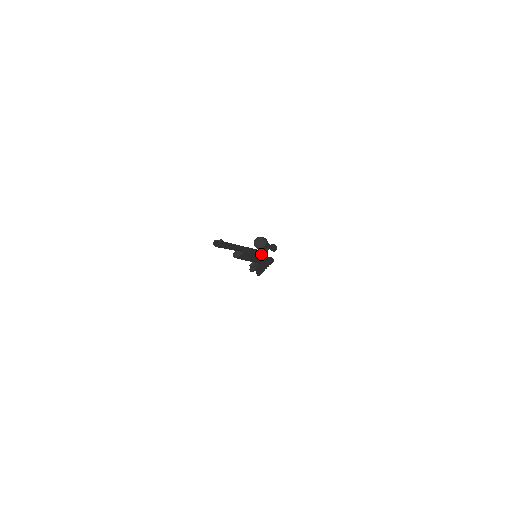
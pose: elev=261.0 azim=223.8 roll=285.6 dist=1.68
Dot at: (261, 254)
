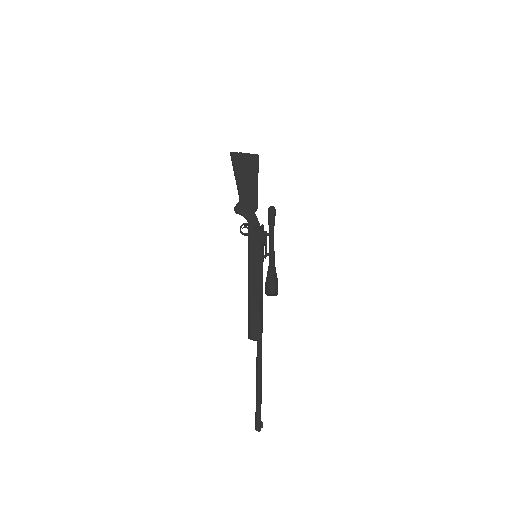
Dot at: (261, 254)
